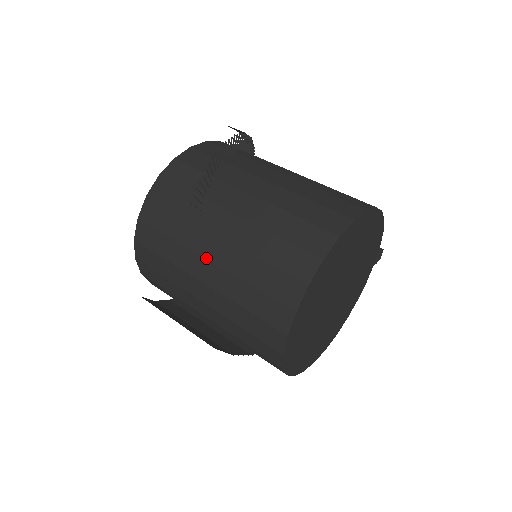
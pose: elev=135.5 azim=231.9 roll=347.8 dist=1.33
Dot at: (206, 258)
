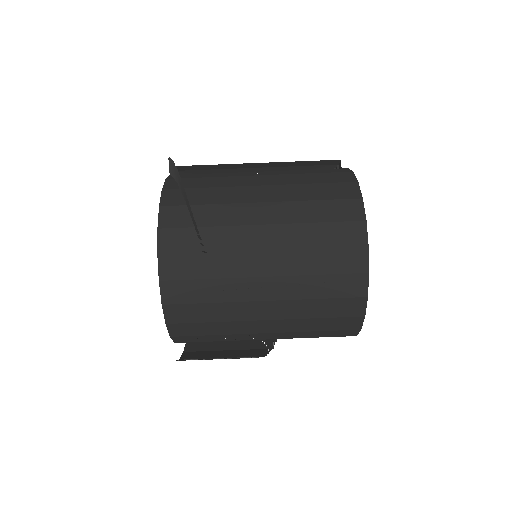
Dot at: (262, 333)
